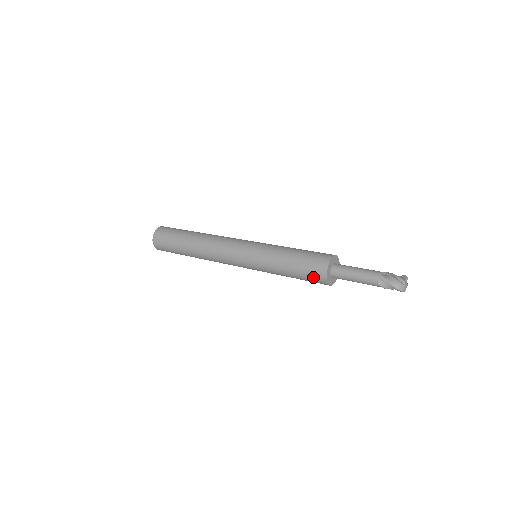
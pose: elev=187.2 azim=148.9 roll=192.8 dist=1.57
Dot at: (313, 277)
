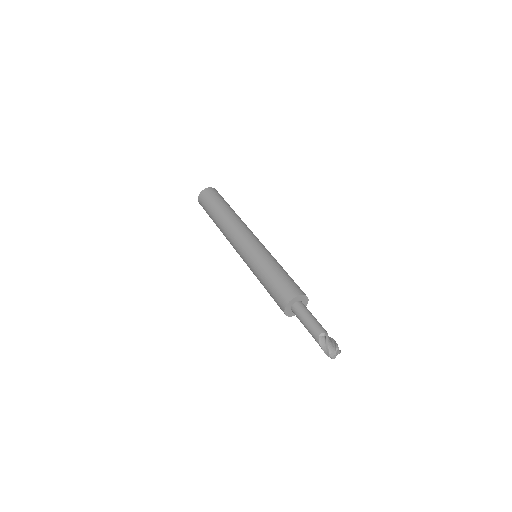
Dot at: occluded
